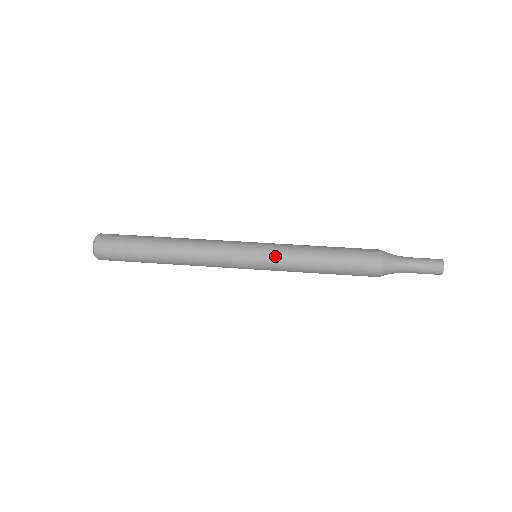
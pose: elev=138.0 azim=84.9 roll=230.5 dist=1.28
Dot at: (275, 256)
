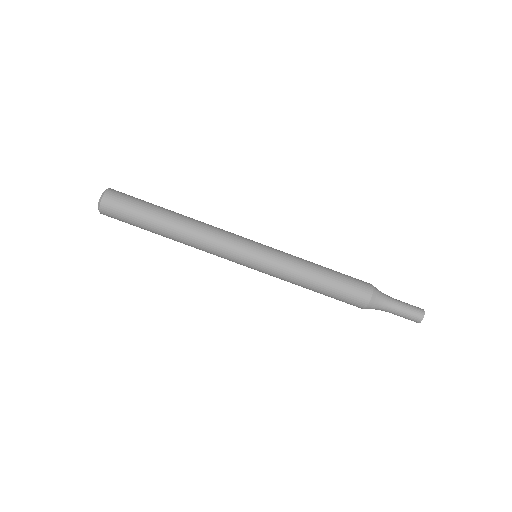
Dot at: (274, 264)
